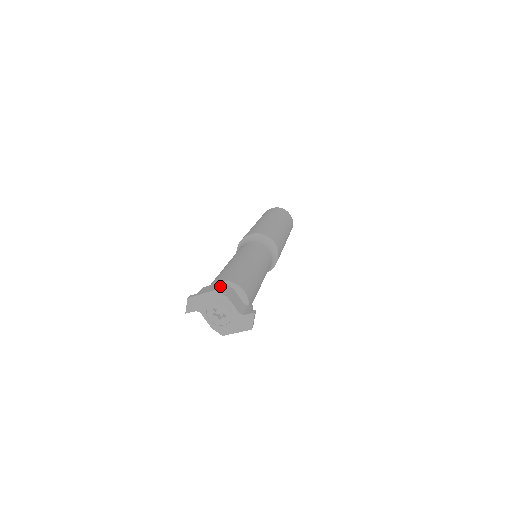
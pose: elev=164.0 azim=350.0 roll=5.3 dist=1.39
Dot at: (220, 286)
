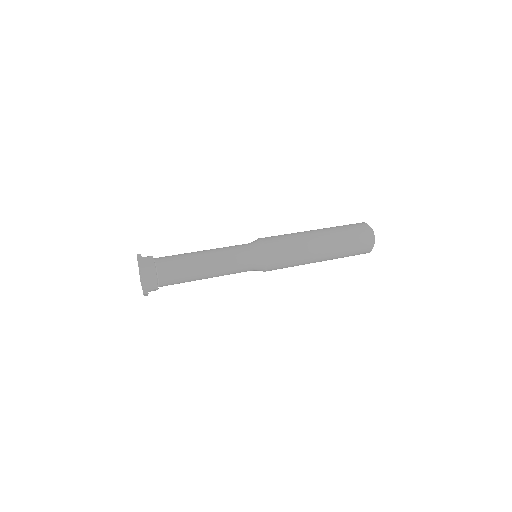
Dot at: (147, 267)
